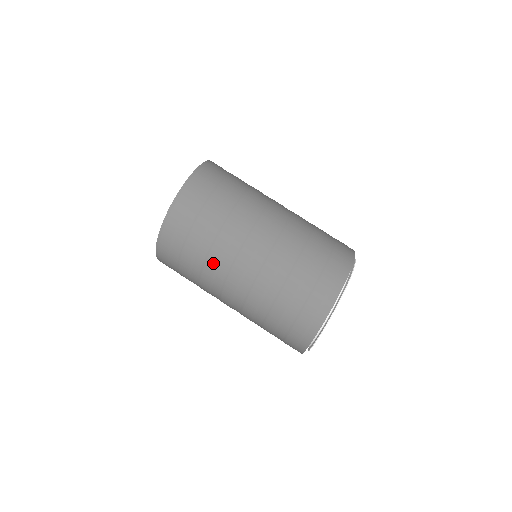
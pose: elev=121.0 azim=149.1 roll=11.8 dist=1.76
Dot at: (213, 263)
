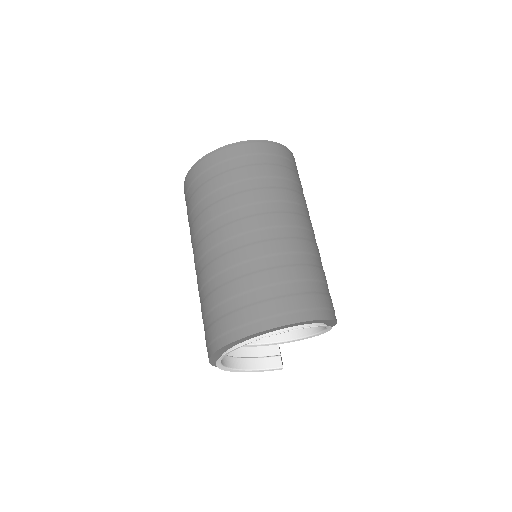
Dot at: (195, 229)
